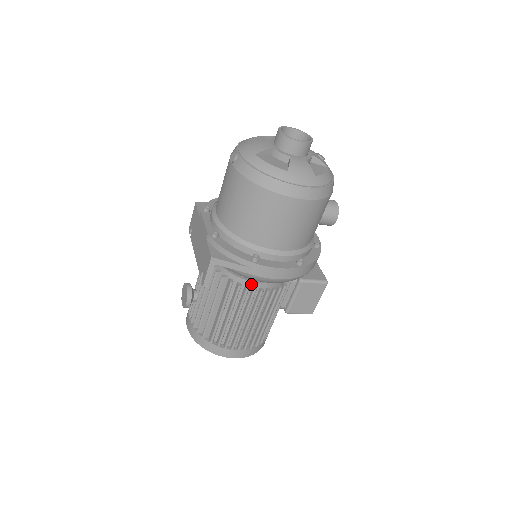
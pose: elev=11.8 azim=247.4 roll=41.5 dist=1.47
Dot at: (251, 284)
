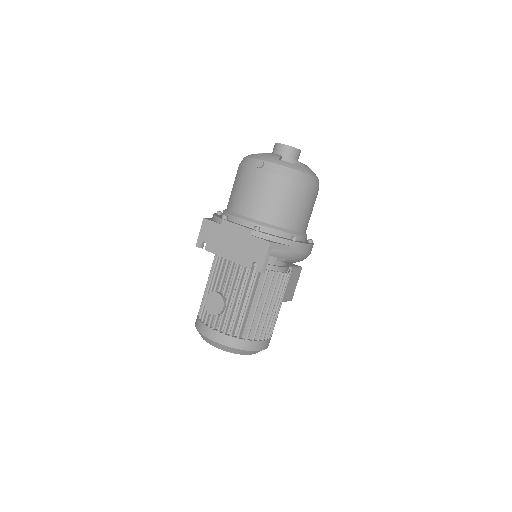
Dot at: (279, 269)
